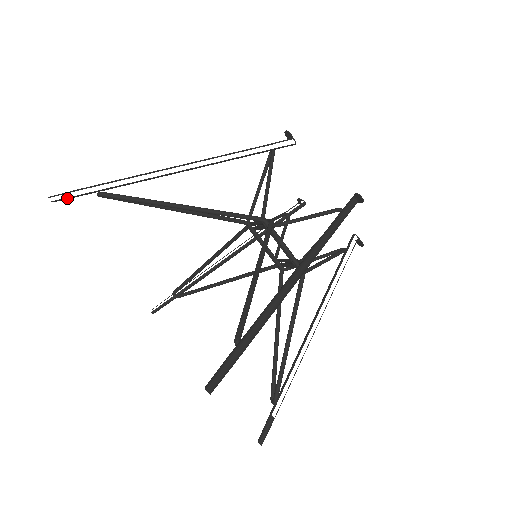
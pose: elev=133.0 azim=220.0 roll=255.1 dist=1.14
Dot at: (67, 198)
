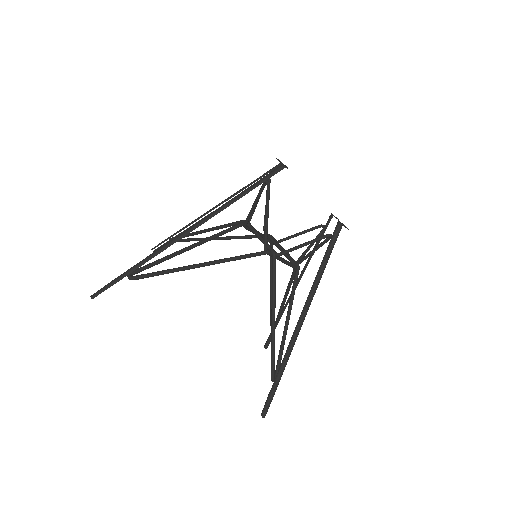
Dot at: occluded
